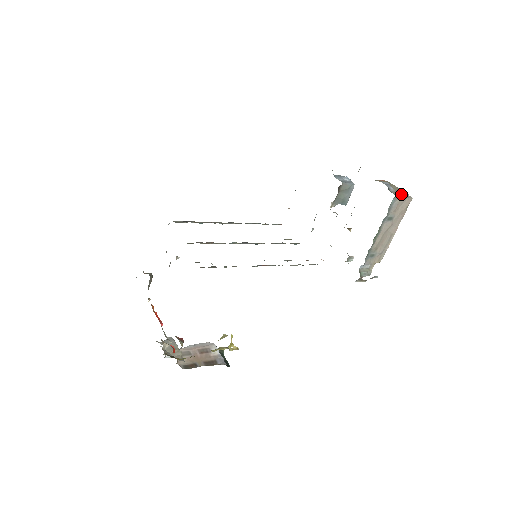
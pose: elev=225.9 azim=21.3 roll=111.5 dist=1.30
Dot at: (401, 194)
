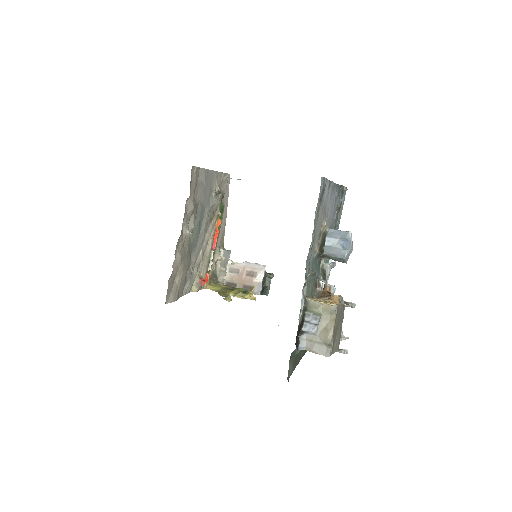
Dot at: (318, 344)
